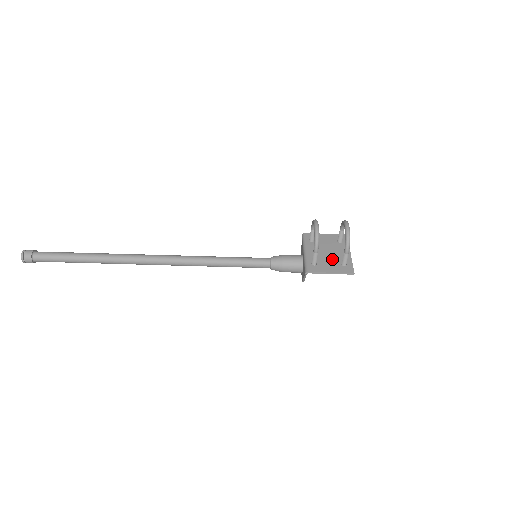
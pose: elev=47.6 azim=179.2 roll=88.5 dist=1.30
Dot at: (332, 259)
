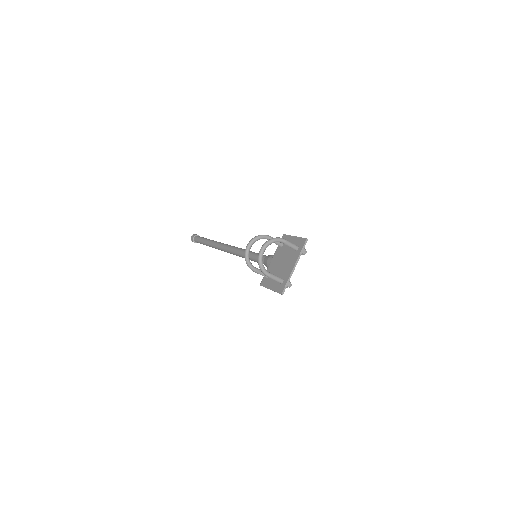
Dot at: (279, 272)
